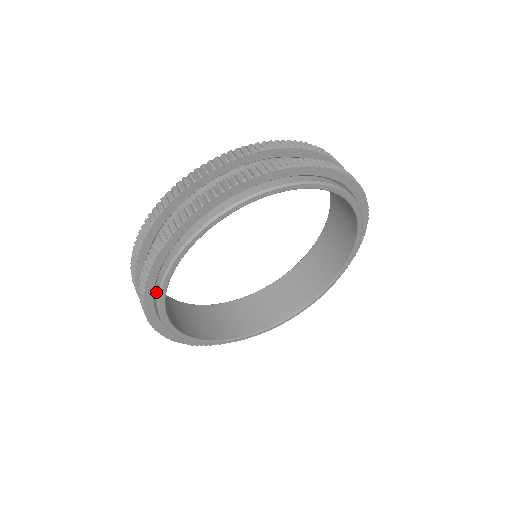
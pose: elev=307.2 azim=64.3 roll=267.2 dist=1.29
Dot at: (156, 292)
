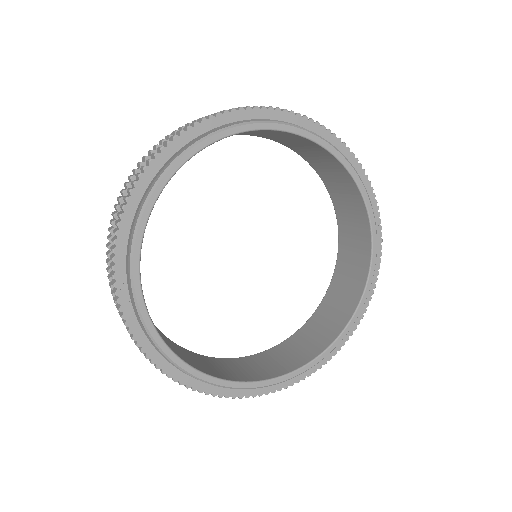
Dot at: (130, 245)
